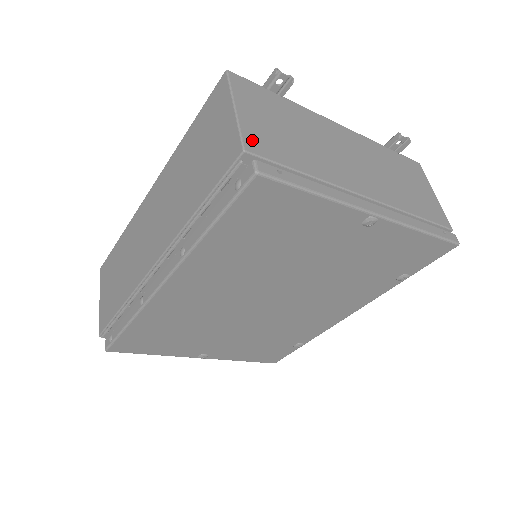
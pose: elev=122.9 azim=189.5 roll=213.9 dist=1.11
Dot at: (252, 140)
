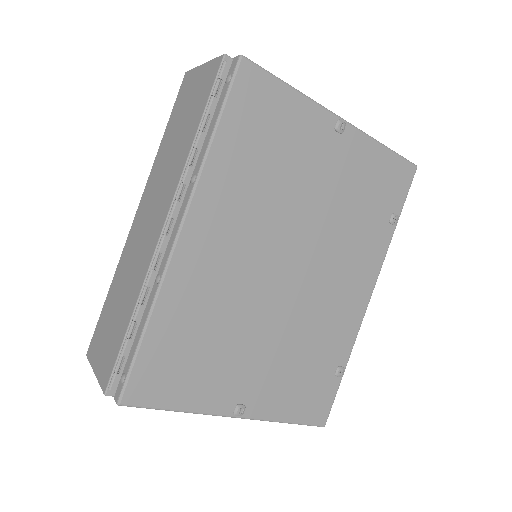
Dot at: occluded
